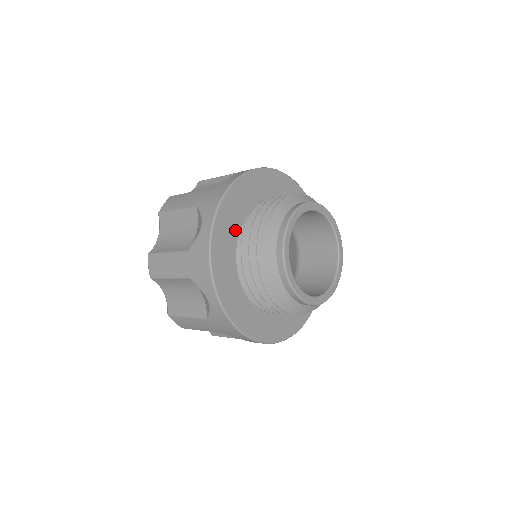
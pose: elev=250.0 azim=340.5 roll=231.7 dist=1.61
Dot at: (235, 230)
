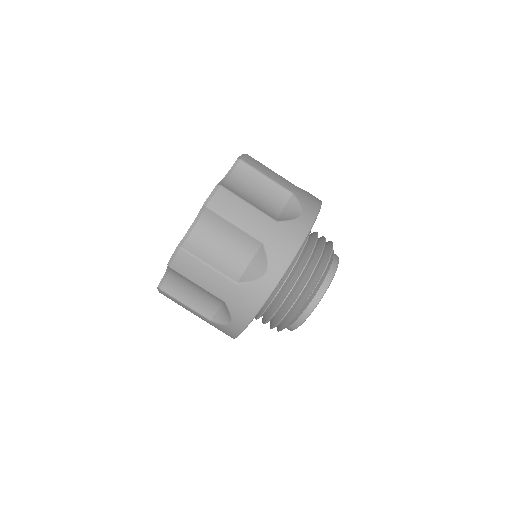
Dot at: occluded
